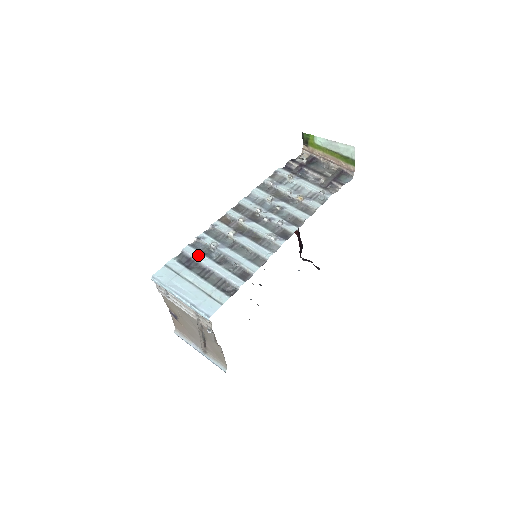
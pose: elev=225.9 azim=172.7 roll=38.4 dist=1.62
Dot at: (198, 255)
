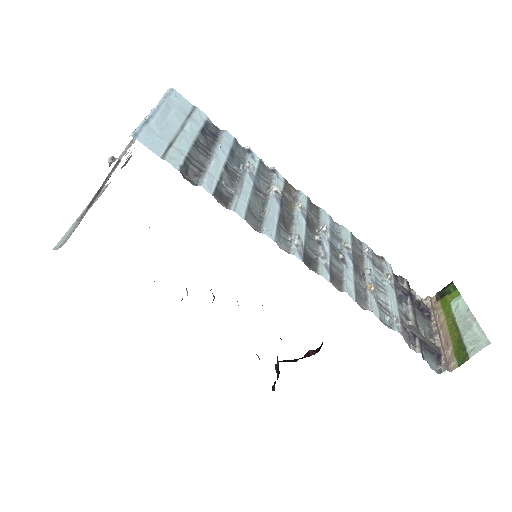
Dot at: (226, 145)
